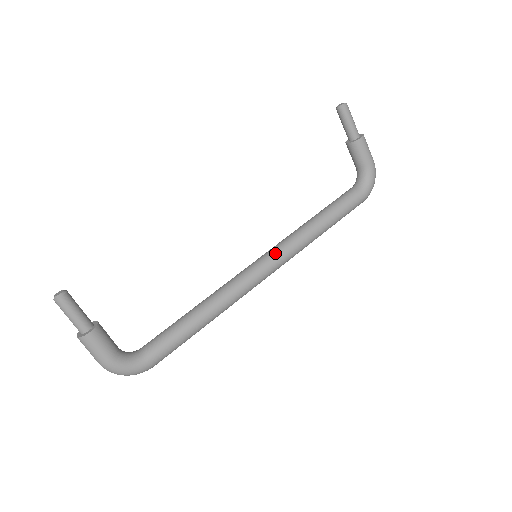
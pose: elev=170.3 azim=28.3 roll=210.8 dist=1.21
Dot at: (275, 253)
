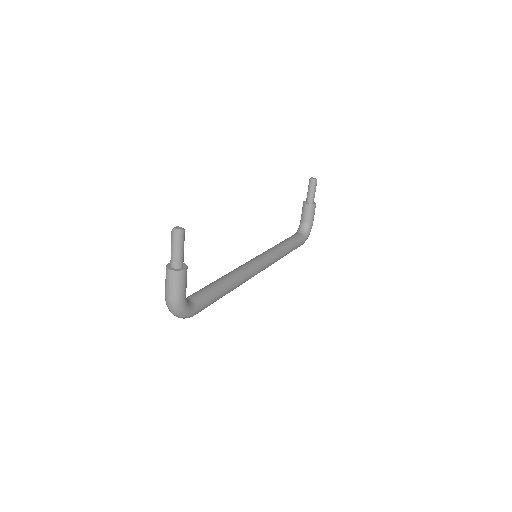
Dot at: (266, 259)
